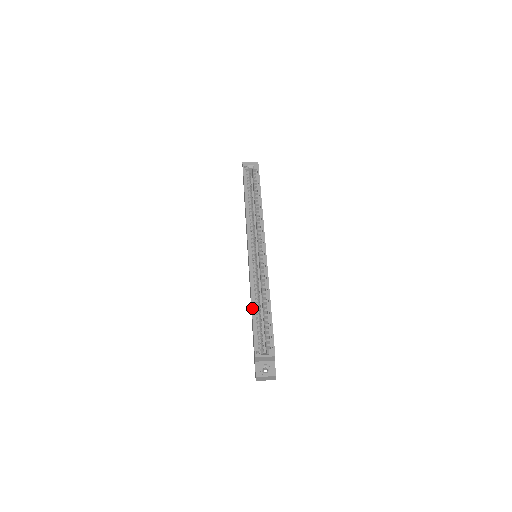
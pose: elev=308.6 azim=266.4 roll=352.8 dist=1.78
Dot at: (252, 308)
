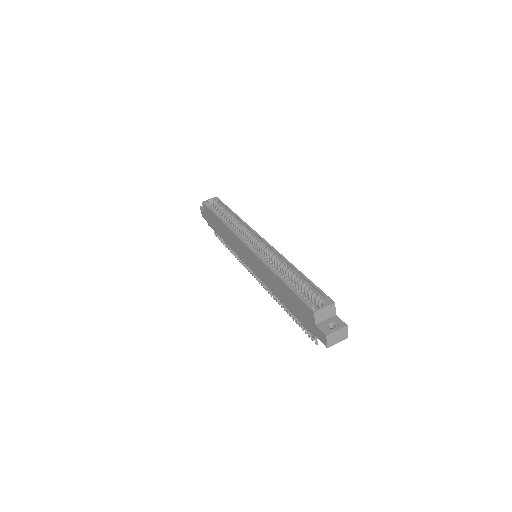
Dot at: (281, 280)
